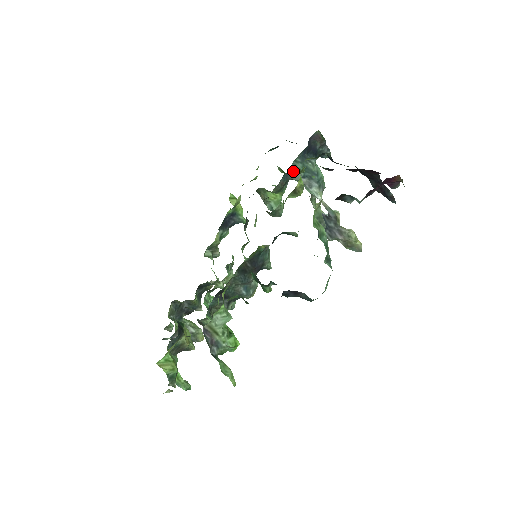
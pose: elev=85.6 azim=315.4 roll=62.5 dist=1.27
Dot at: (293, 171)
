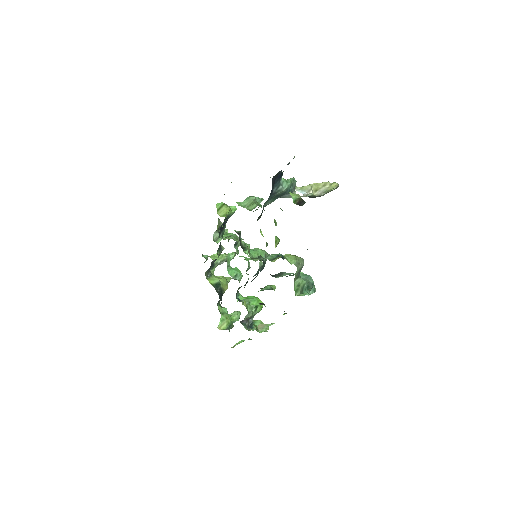
Dot at: occluded
